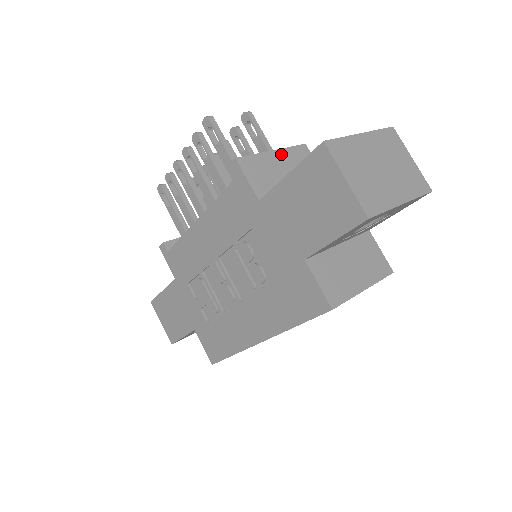
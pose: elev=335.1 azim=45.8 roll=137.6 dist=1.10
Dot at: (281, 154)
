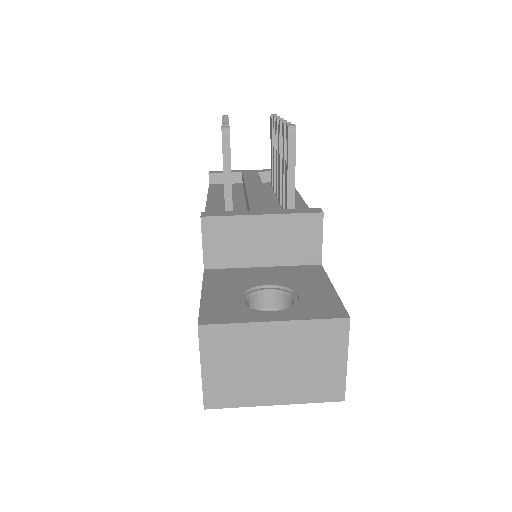
Dot at: (272, 221)
